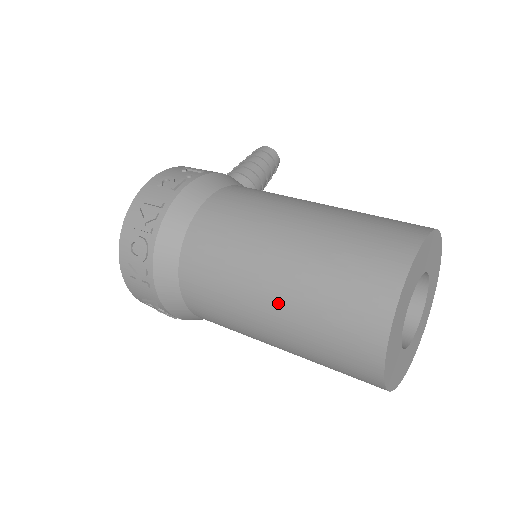
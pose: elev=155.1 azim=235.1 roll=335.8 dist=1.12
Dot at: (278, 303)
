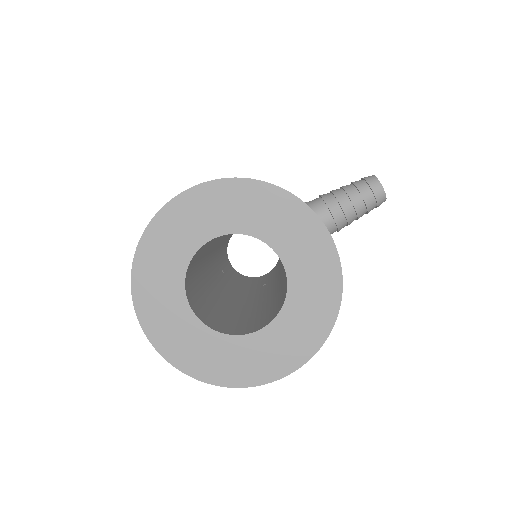
Dot at: occluded
